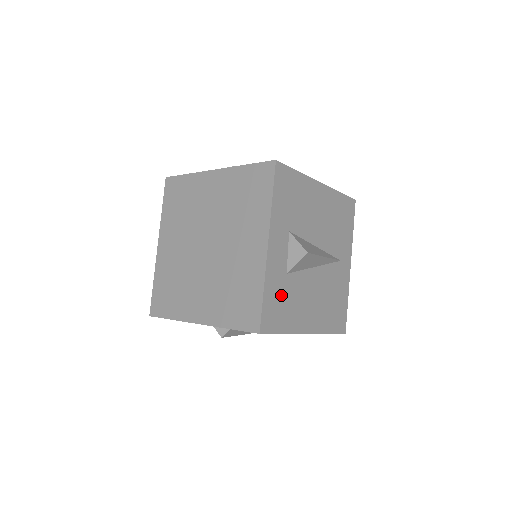
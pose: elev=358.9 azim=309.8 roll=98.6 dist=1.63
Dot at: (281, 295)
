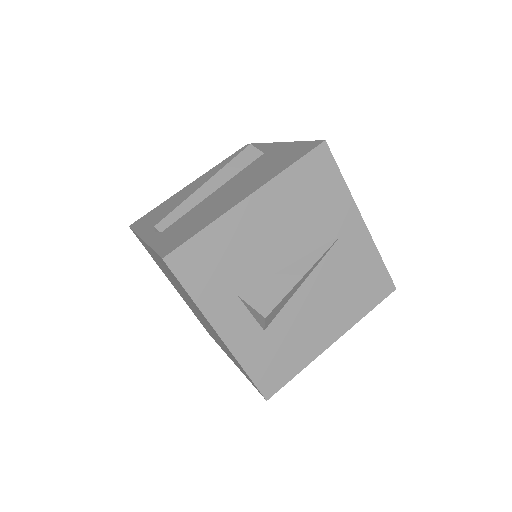
Dot at: (271, 352)
